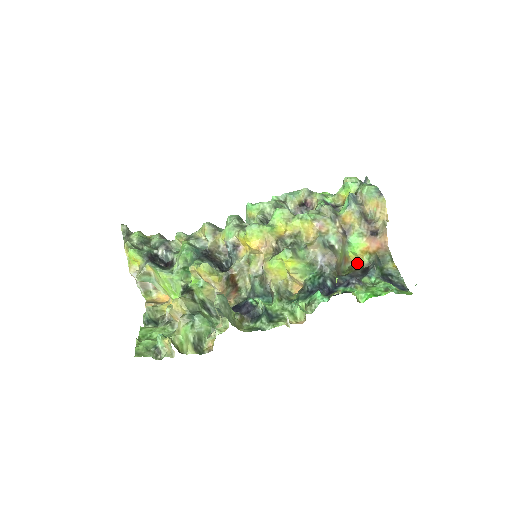
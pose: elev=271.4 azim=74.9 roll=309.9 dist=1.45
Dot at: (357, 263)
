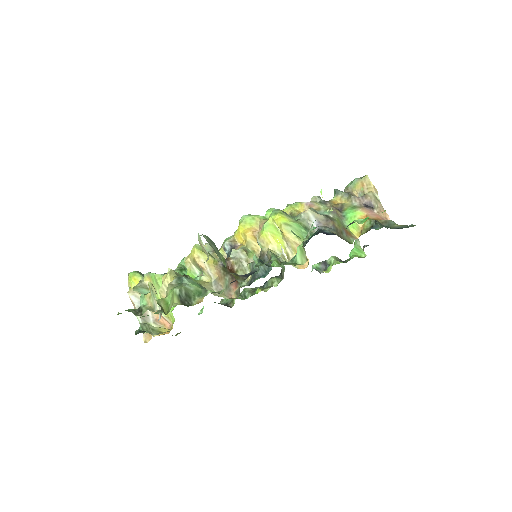
Dot at: (361, 233)
